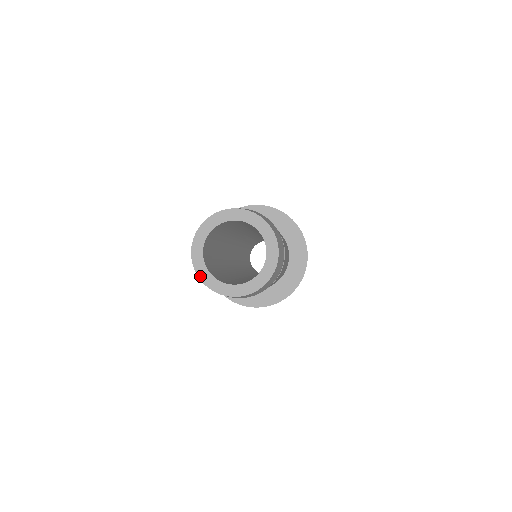
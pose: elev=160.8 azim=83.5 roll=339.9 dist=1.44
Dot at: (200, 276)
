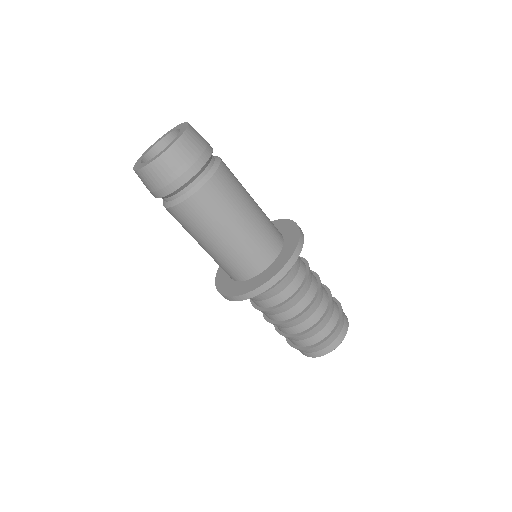
Dot at: (134, 168)
